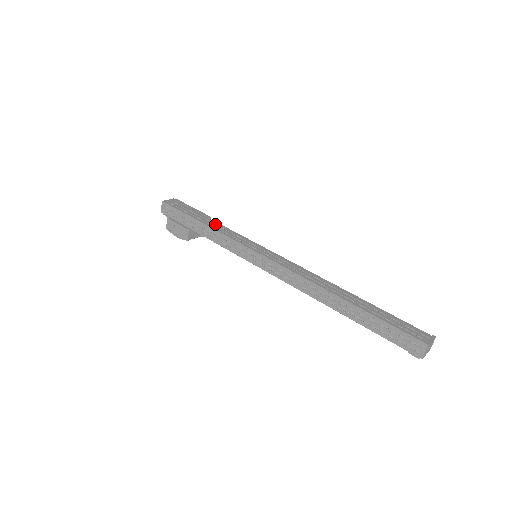
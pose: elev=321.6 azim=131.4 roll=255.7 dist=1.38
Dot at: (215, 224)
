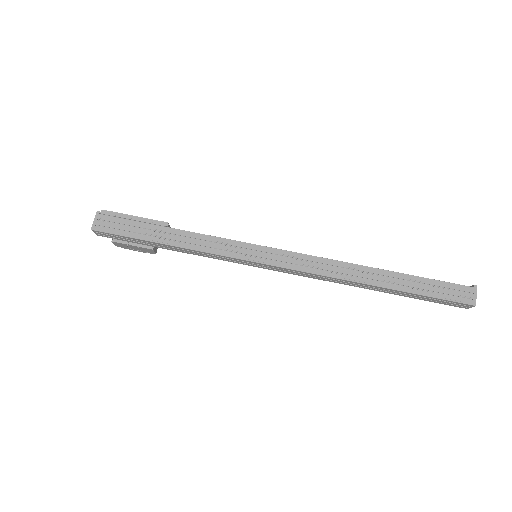
Dot at: (183, 236)
